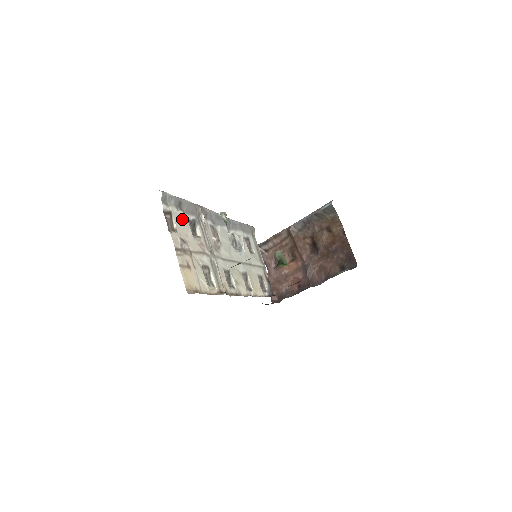
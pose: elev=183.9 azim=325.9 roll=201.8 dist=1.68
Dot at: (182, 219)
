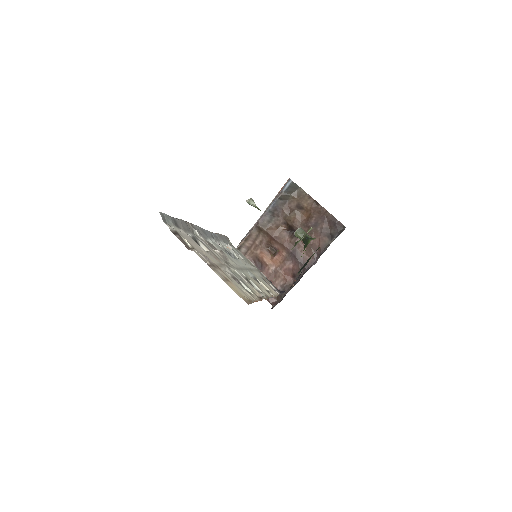
Dot at: (187, 237)
